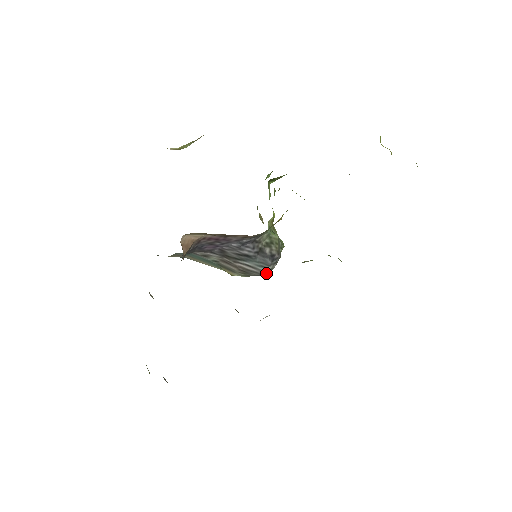
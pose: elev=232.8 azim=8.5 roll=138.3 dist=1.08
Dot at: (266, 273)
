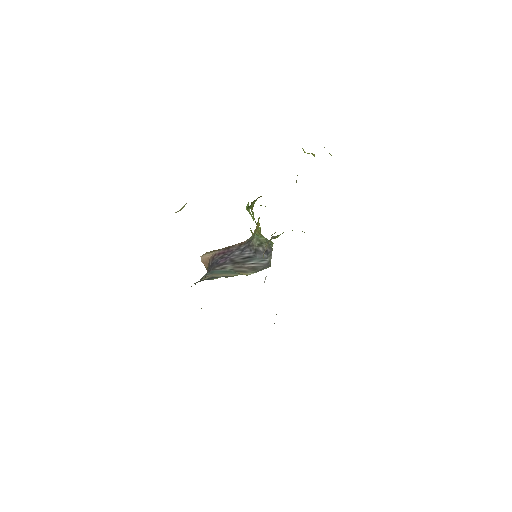
Dot at: (267, 264)
